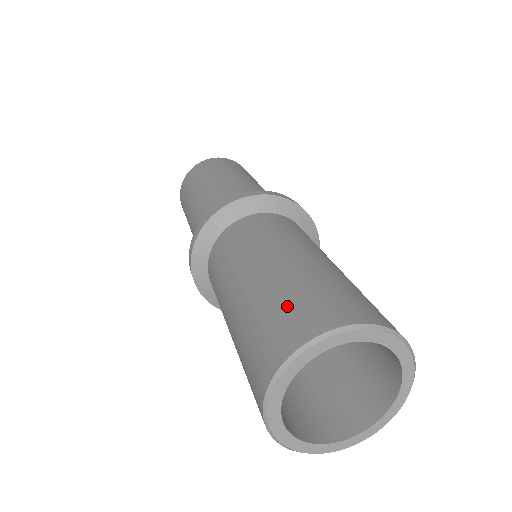
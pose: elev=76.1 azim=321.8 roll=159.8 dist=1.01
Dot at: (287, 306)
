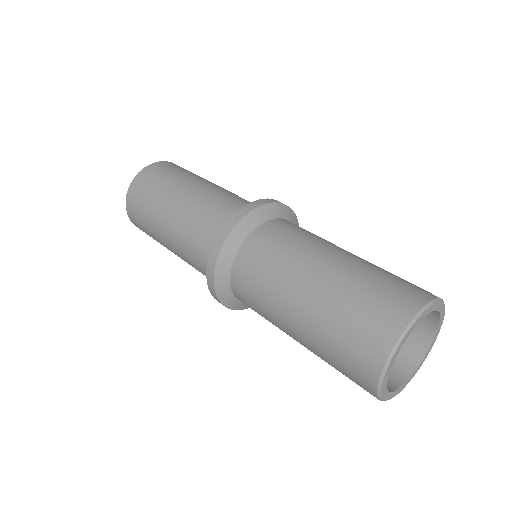
Dot at: (361, 312)
